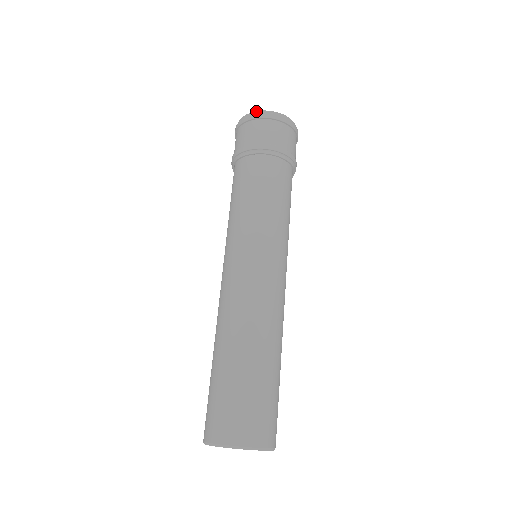
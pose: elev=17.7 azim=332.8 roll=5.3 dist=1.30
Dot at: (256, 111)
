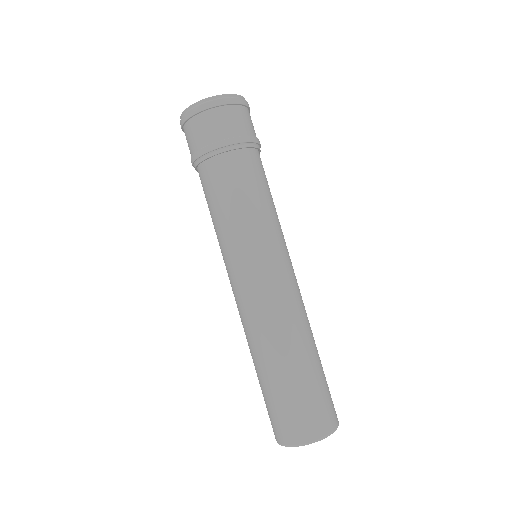
Dot at: (223, 94)
